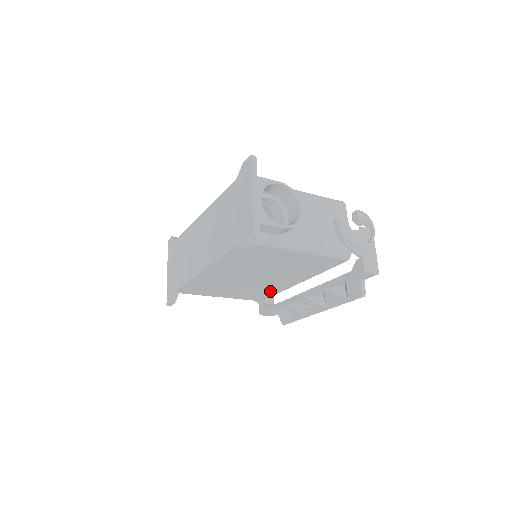
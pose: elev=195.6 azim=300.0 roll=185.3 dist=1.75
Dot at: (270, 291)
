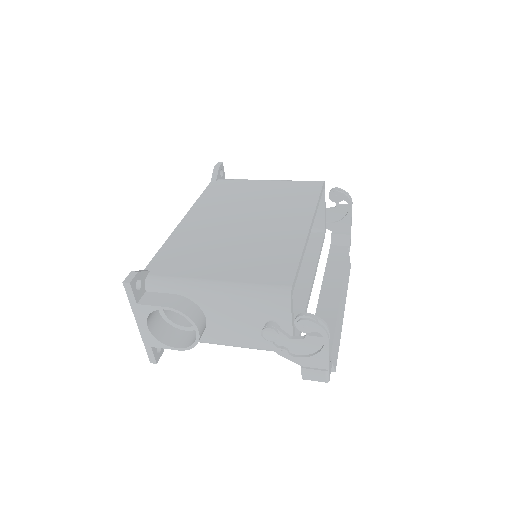
Dot at: occluded
